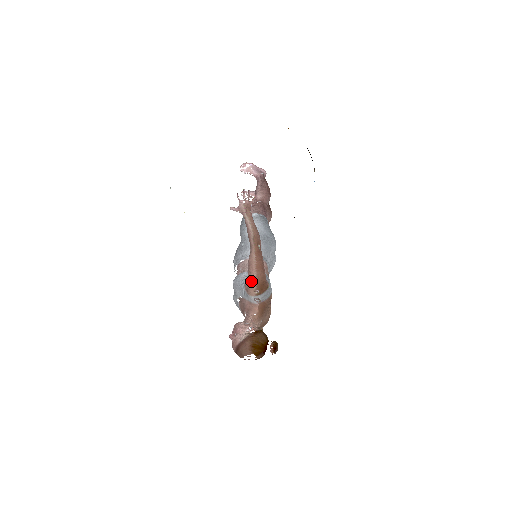
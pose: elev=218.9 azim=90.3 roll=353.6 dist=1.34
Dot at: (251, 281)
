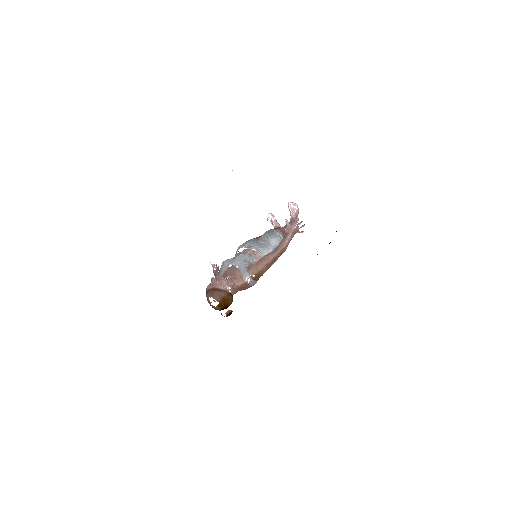
Dot at: (257, 267)
